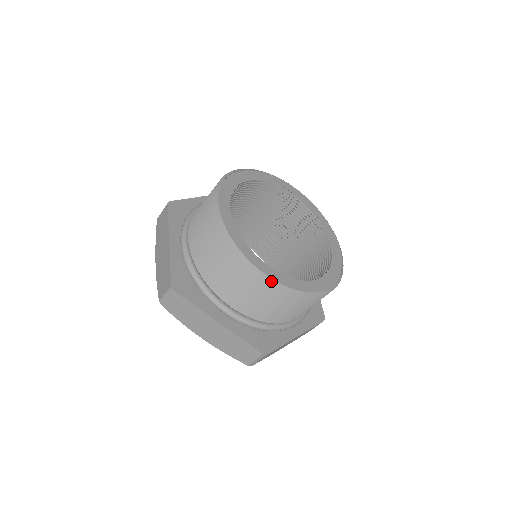
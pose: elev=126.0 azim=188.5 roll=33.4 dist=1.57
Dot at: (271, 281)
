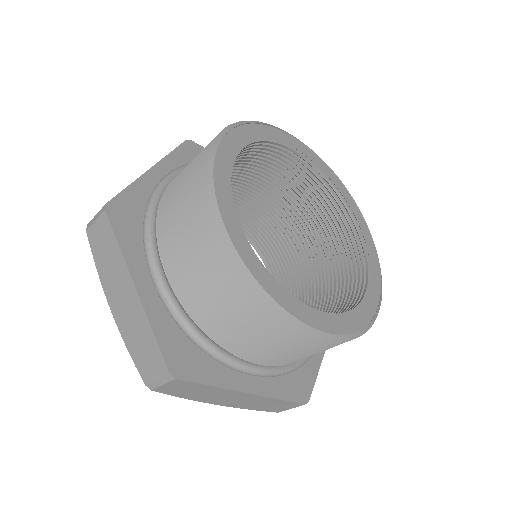
Dot at: (331, 338)
